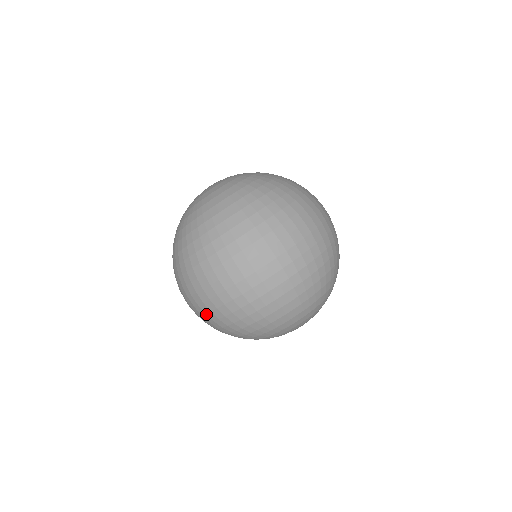
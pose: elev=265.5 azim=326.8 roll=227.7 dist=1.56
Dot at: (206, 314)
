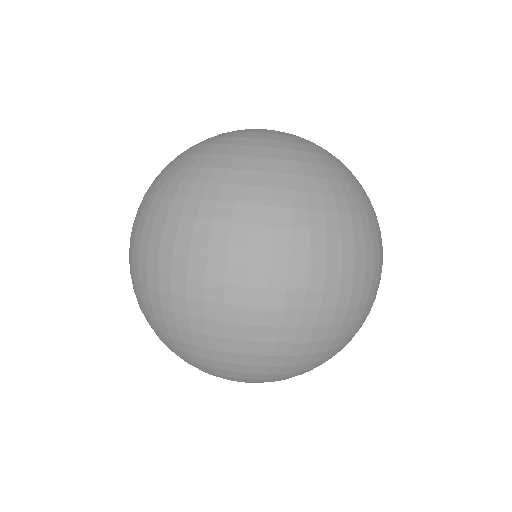
Dot at: (205, 302)
